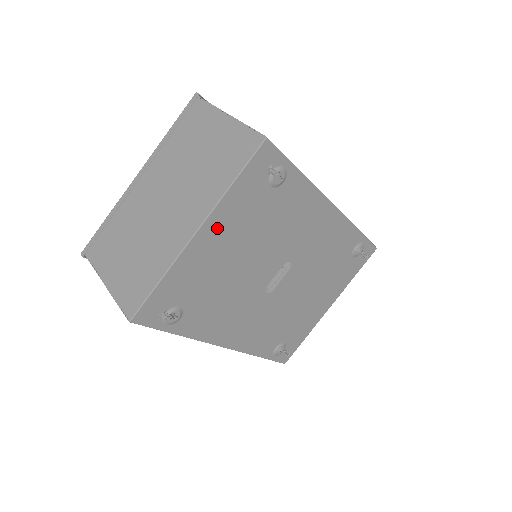
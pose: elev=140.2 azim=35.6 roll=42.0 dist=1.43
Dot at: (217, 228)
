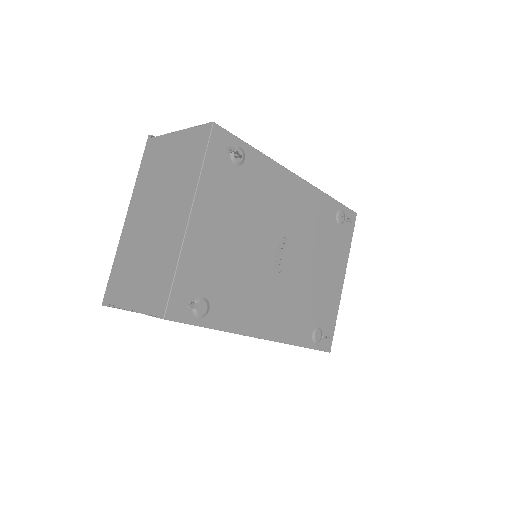
Dot at: (206, 211)
